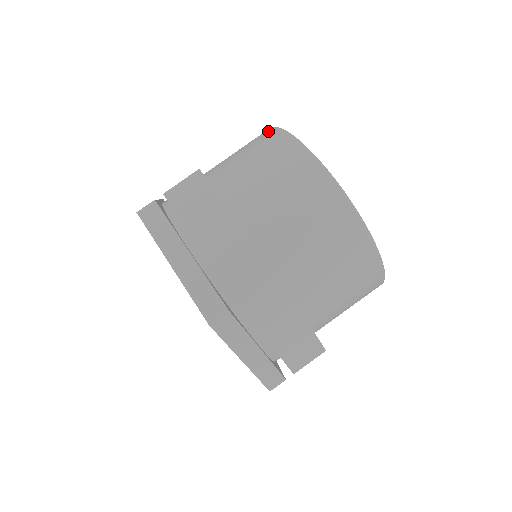
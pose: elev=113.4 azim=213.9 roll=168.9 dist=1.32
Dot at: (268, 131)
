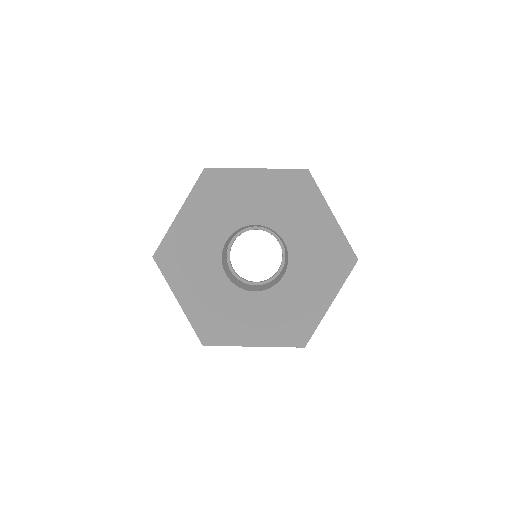
Dot at: occluded
